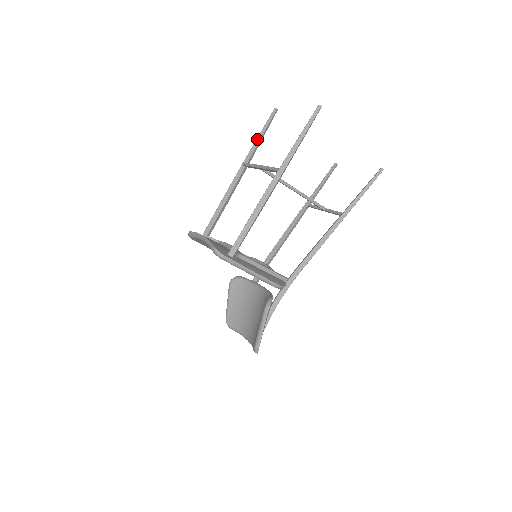
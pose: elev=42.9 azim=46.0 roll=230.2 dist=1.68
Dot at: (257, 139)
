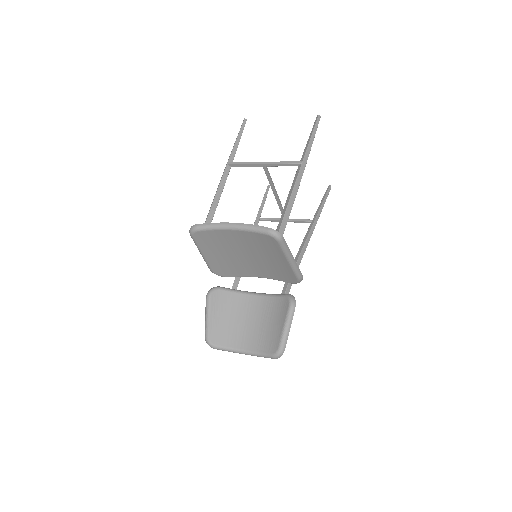
Dot at: (236, 143)
